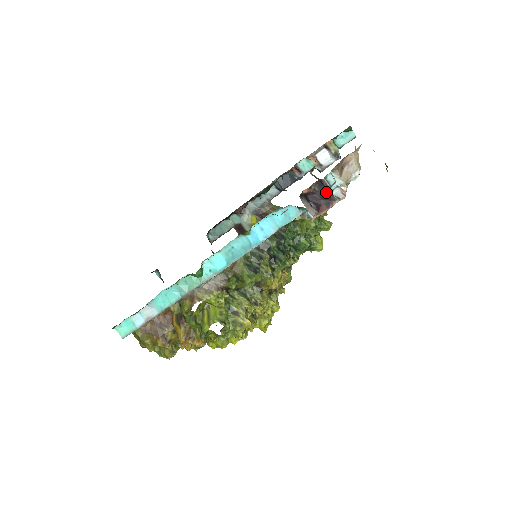
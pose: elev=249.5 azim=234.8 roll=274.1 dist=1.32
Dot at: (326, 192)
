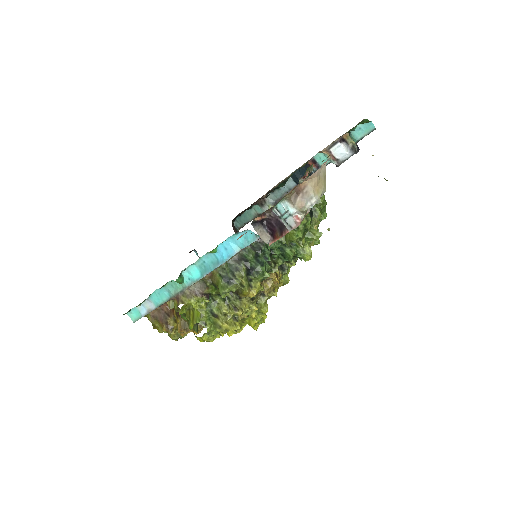
Dot at: occluded
